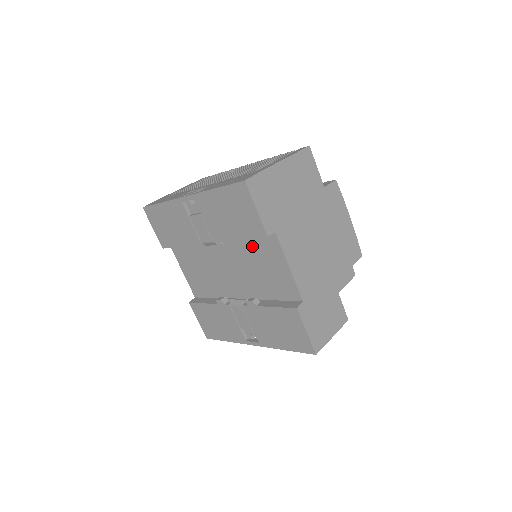
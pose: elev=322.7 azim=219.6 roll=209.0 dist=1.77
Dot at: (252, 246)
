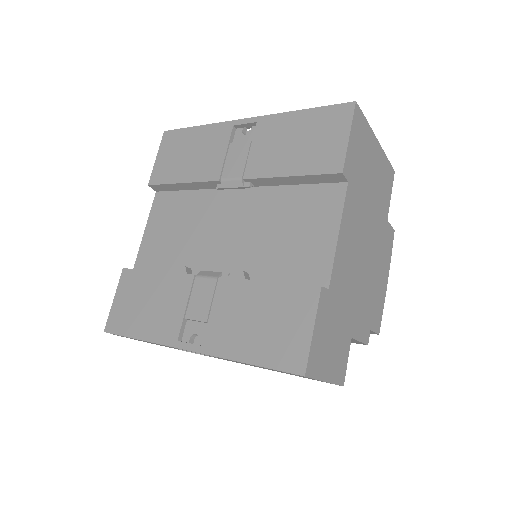
Dot at: (295, 199)
